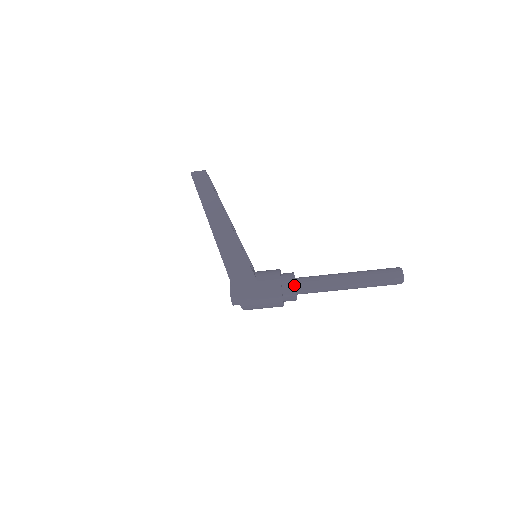
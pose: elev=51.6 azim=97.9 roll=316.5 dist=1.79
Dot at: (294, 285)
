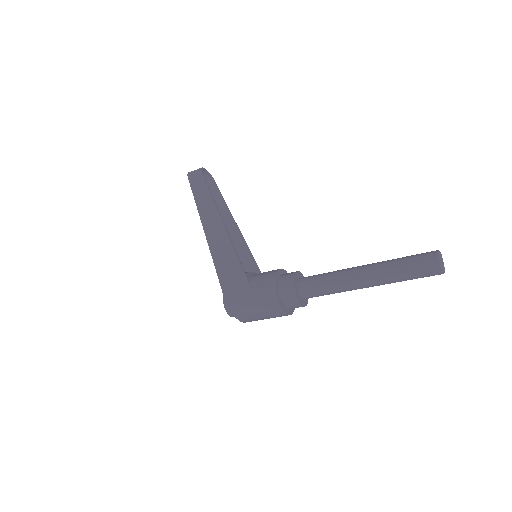
Dot at: (293, 285)
